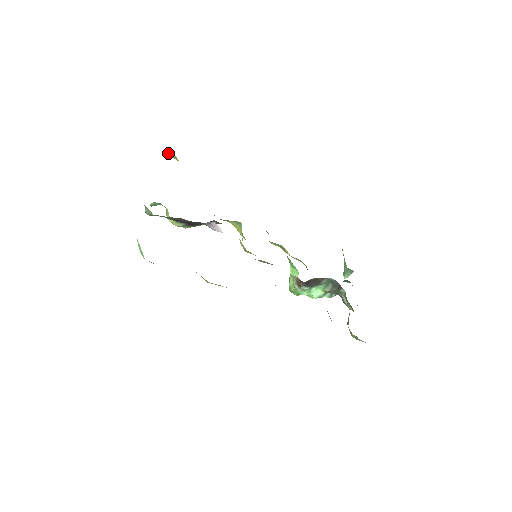
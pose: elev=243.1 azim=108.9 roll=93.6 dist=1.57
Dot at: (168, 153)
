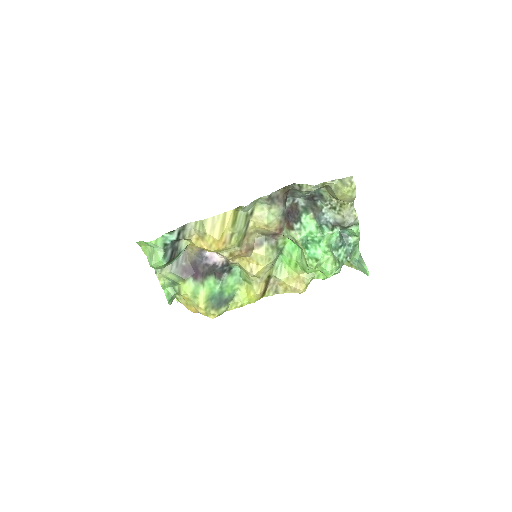
Dot at: (176, 300)
